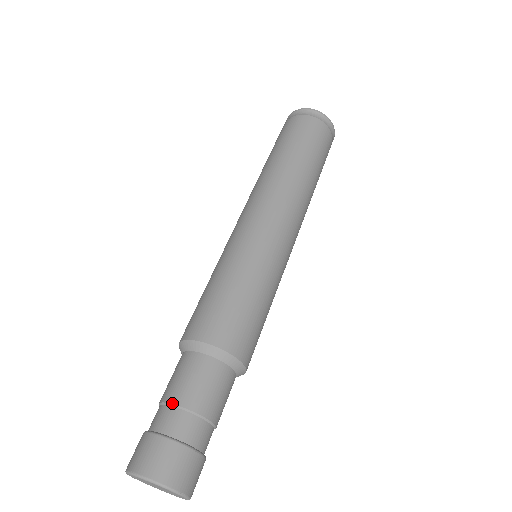
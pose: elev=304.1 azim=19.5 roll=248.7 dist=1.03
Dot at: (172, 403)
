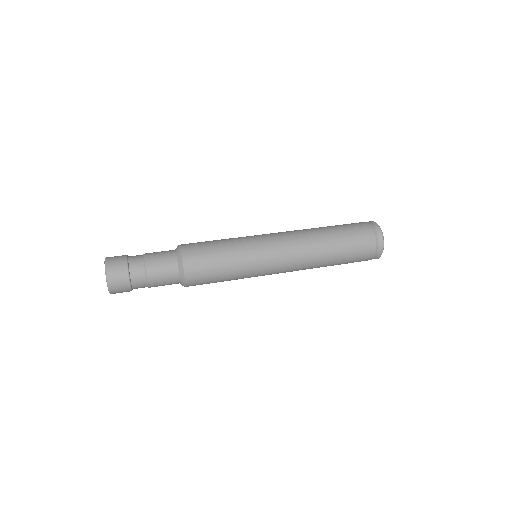
Dot at: occluded
